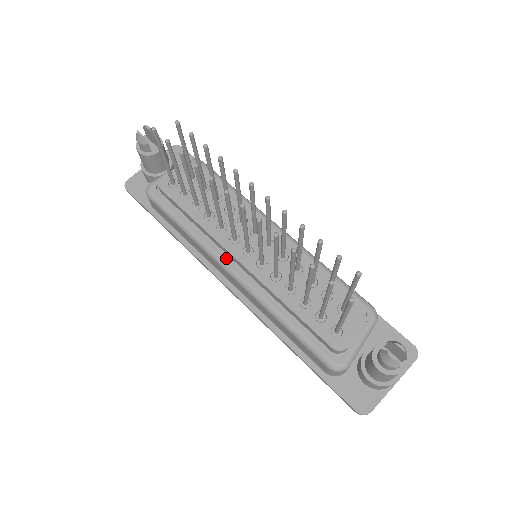
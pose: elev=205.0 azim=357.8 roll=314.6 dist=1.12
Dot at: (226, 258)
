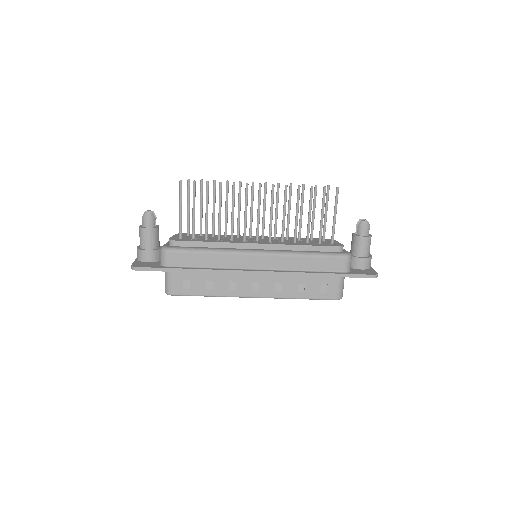
Dot at: (248, 249)
